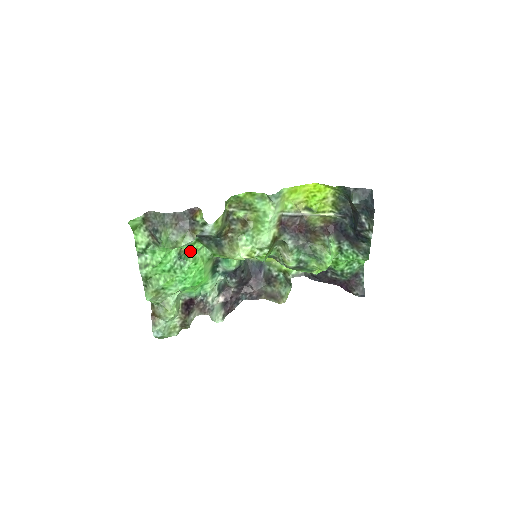
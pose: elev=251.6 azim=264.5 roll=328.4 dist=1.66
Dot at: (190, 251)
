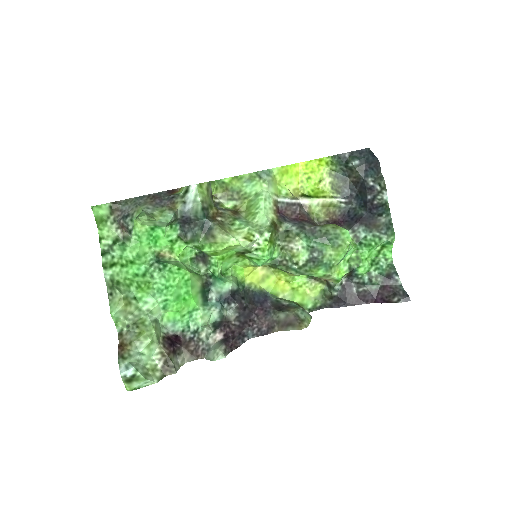
Dot at: (171, 258)
